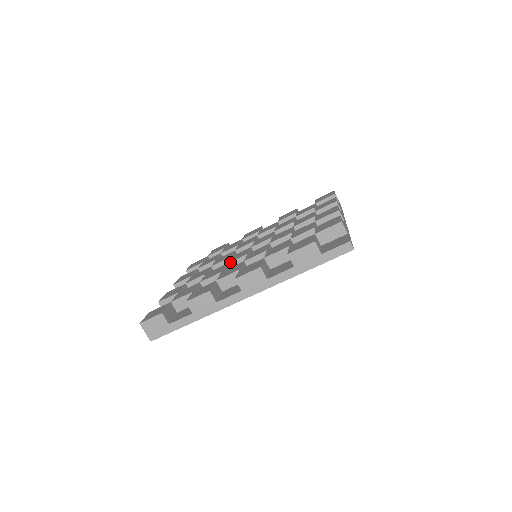
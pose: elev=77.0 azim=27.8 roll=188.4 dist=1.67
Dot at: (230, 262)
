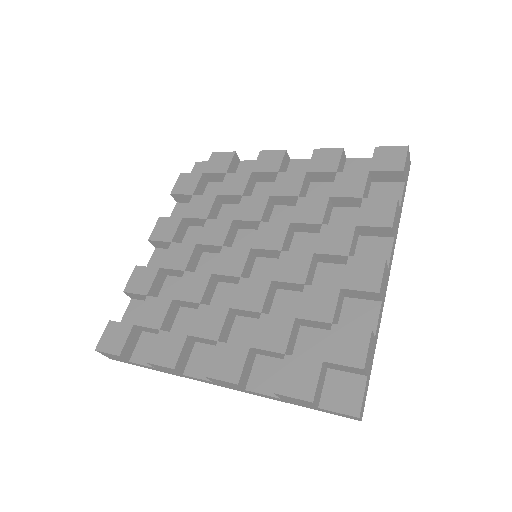
Dot at: (216, 274)
